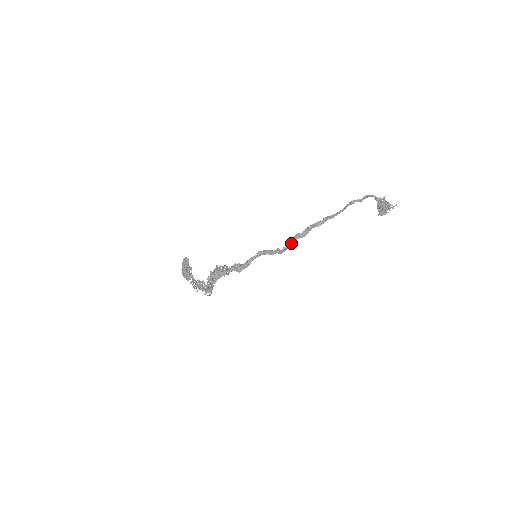
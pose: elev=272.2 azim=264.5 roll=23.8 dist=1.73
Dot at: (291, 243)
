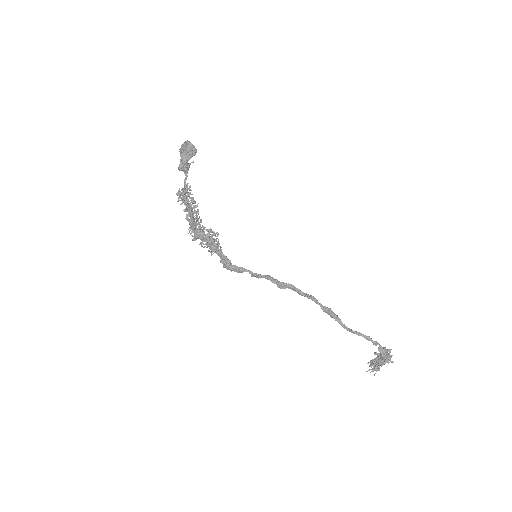
Dot at: occluded
